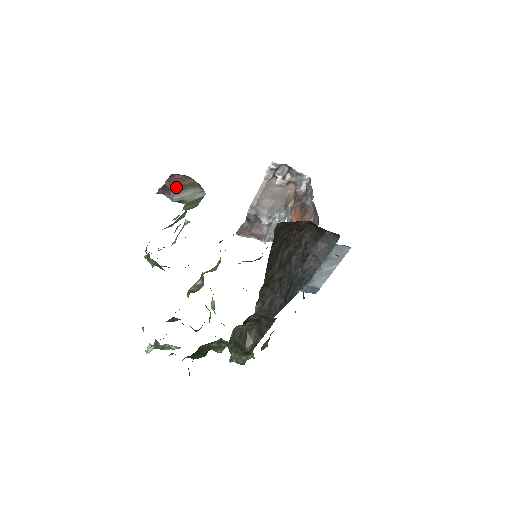
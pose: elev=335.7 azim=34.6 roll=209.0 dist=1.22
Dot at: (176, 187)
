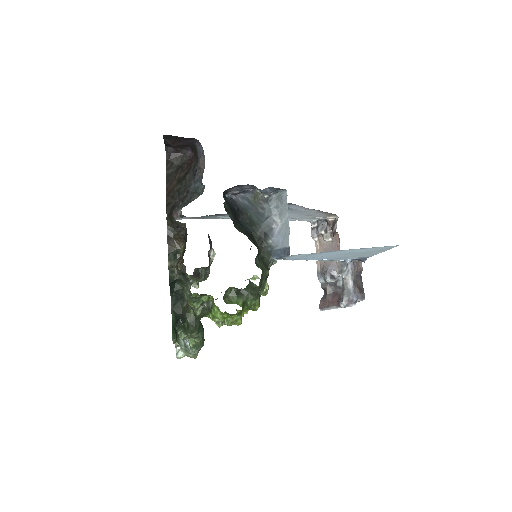
Dot at: occluded
